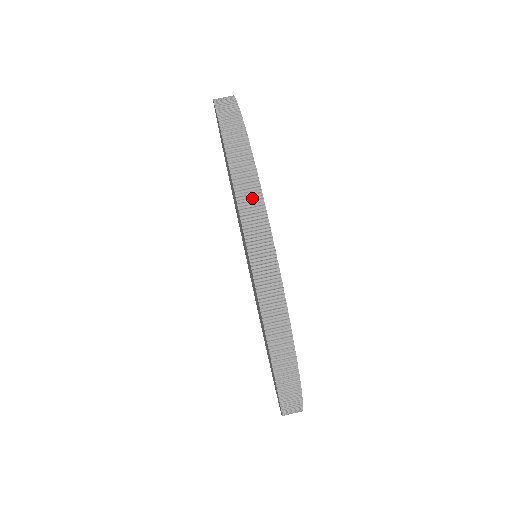
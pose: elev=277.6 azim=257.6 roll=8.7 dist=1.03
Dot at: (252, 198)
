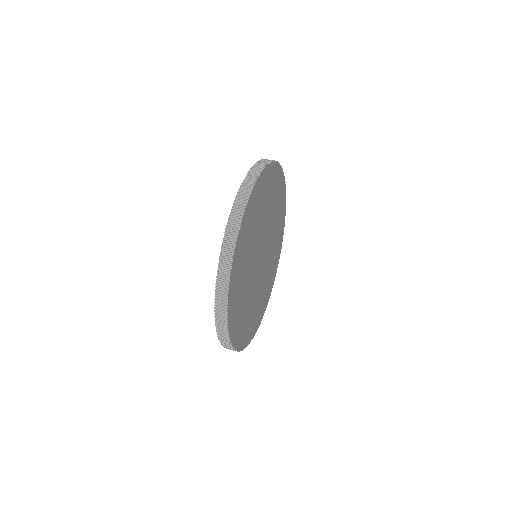
Dot at: (256, 172)
